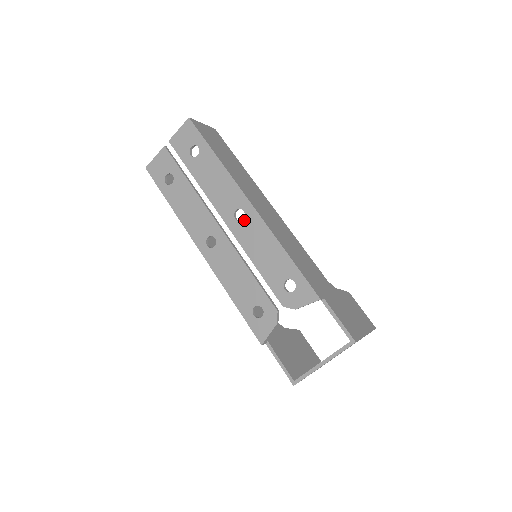
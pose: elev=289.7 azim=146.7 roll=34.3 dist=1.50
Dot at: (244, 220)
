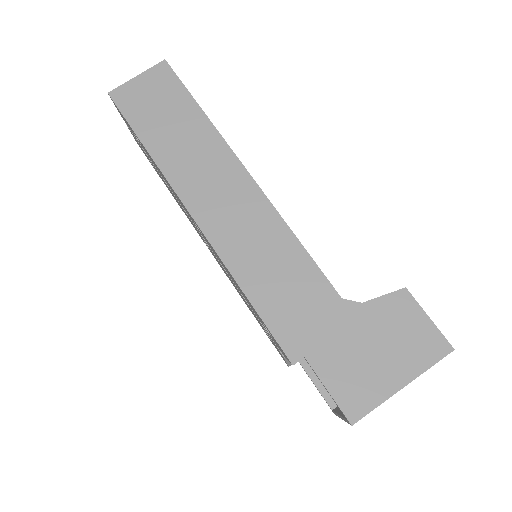
Dot at: (203, 236)
